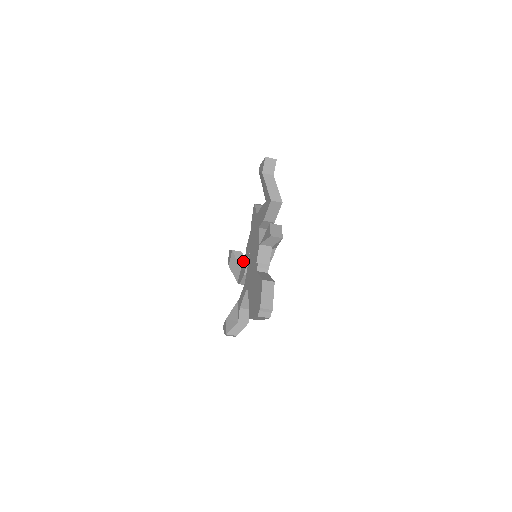
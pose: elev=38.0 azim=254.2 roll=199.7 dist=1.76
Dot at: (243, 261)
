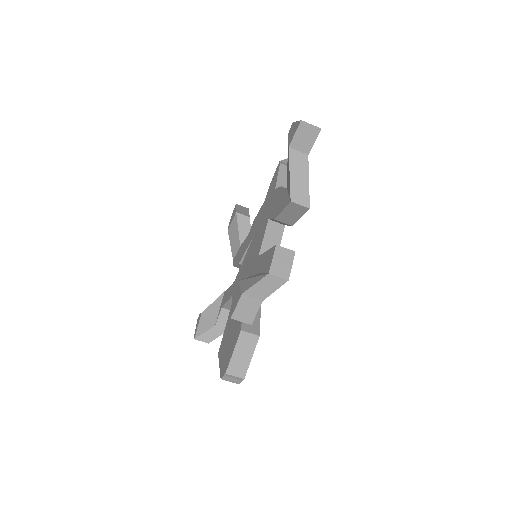
Dot at: (247, 232)
